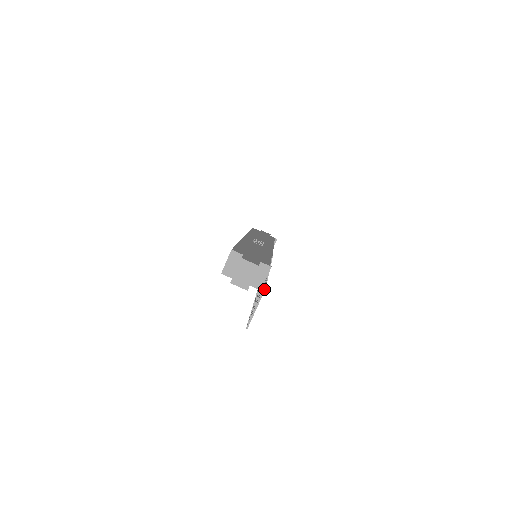
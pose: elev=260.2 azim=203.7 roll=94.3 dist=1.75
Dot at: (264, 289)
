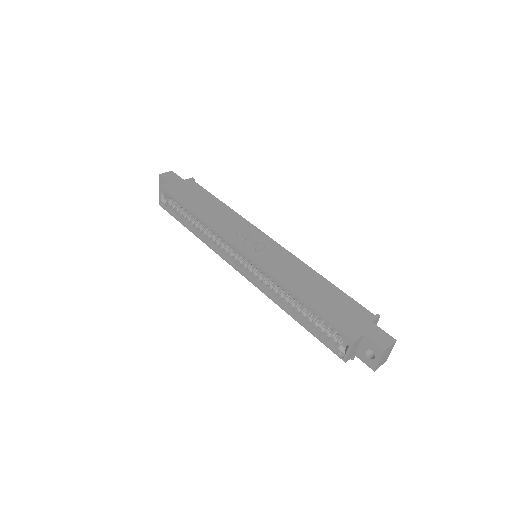
Dot at: occluded
